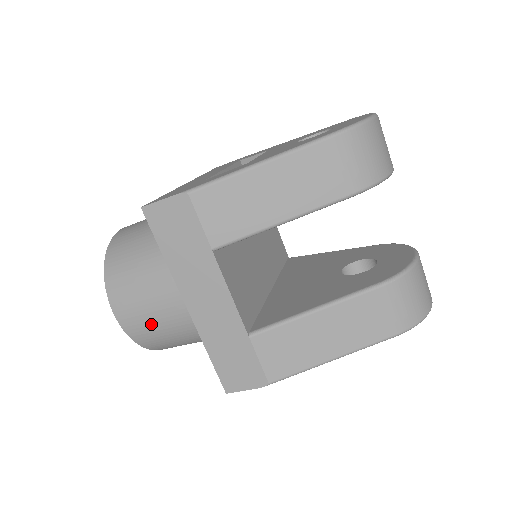
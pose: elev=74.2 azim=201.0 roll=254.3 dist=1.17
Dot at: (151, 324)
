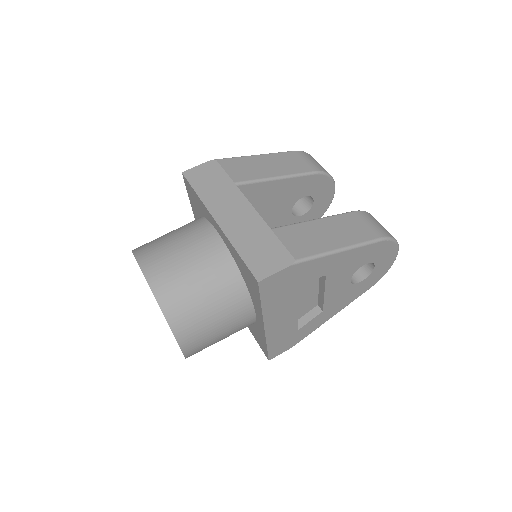
Dot at: (177, 268)
